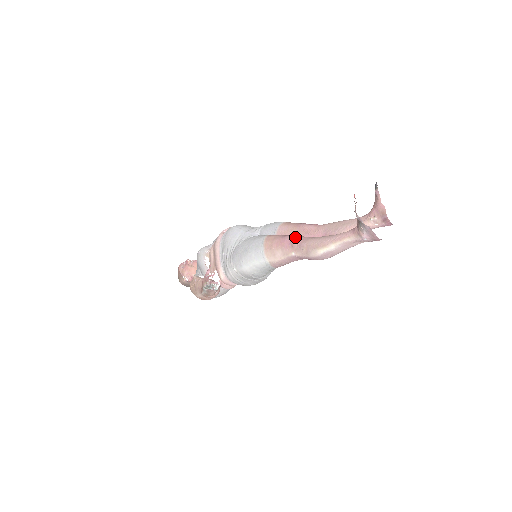
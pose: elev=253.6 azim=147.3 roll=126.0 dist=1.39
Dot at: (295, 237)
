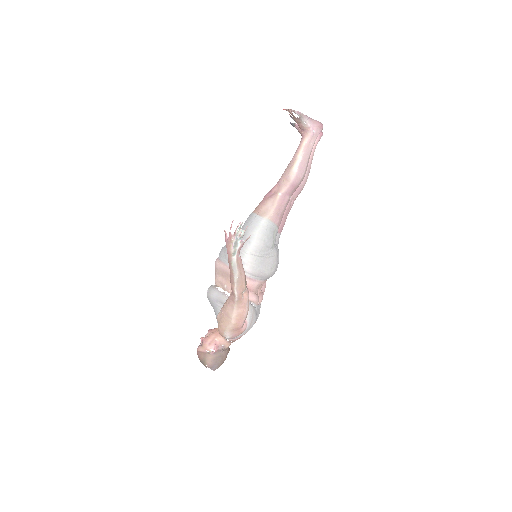
Dot at: (271, 189)
